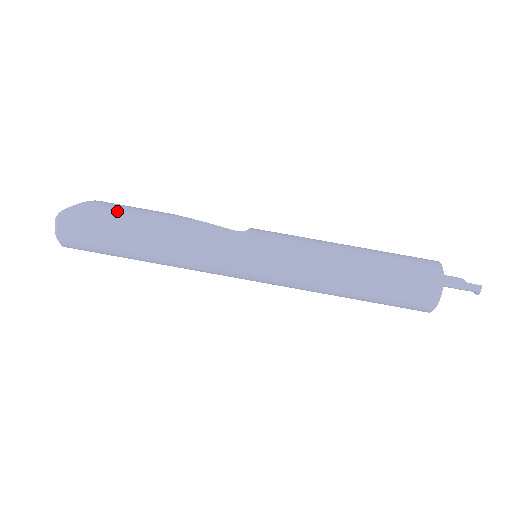
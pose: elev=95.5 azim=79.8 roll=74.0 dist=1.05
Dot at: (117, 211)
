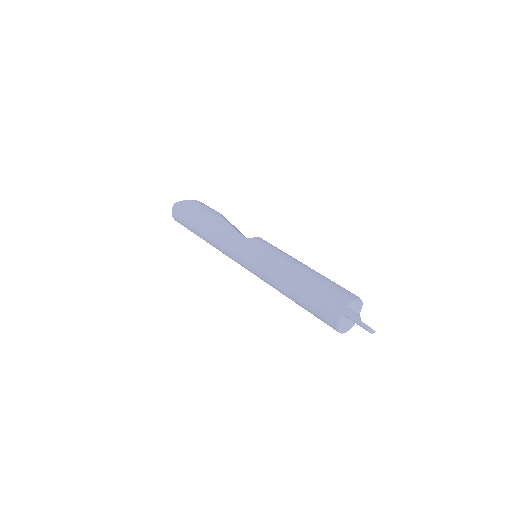
Dot at: (197, 209)
